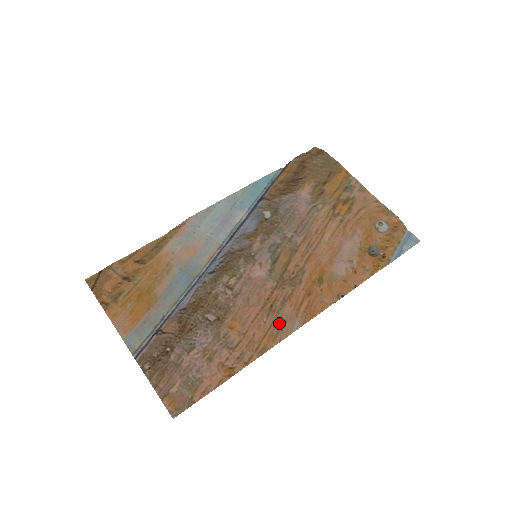
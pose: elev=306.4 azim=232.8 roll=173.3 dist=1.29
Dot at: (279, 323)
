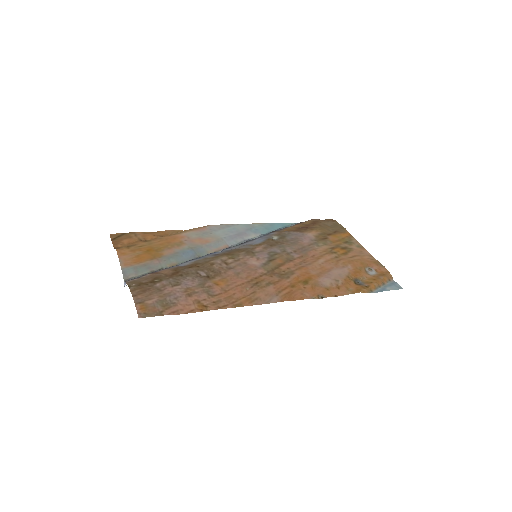
Dot at: (259, 294)
